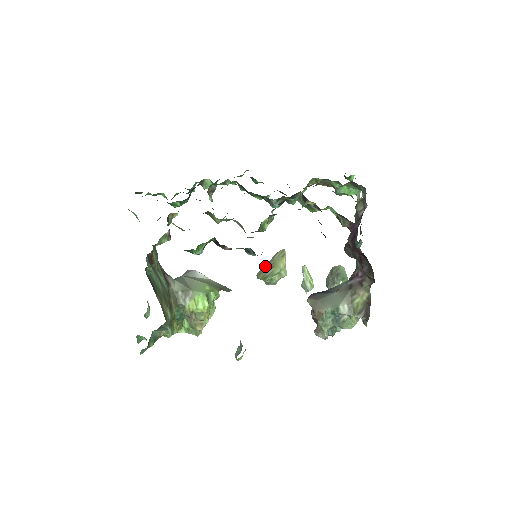
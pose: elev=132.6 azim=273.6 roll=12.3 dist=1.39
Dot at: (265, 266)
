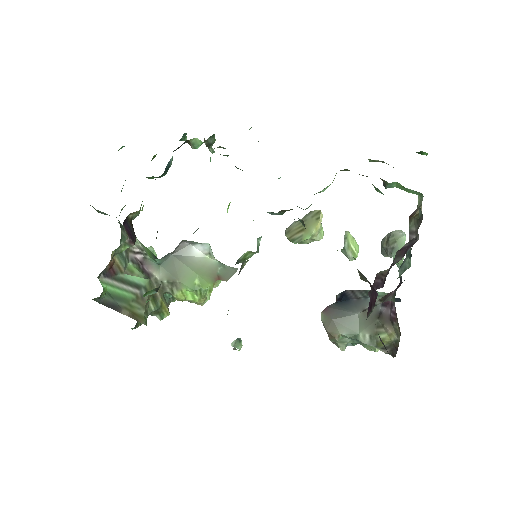
Dot at: (295, 224)
